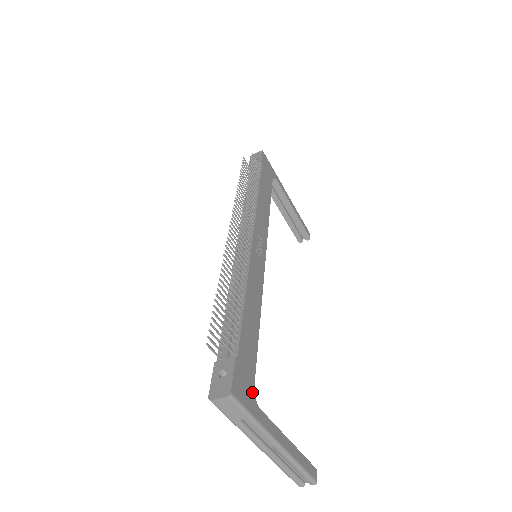
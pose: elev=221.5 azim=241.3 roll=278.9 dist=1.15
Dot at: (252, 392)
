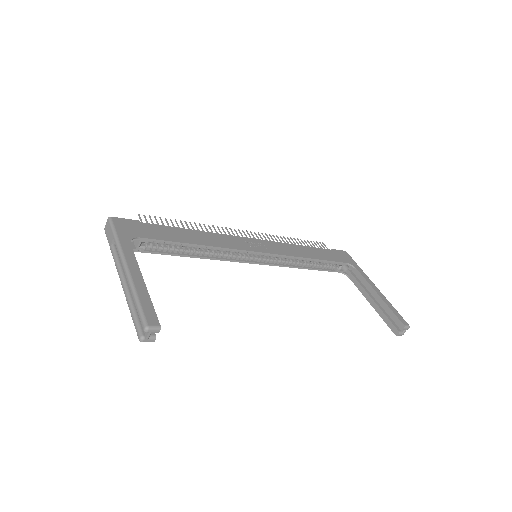
Dot at: (133, 235)
